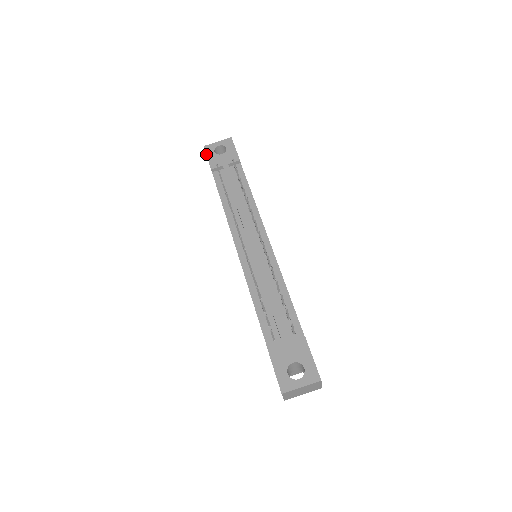
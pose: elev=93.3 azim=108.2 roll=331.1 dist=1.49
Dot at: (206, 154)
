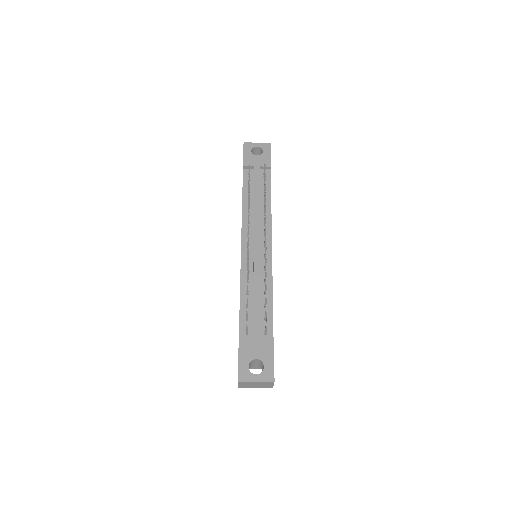
Dot at: (243, 150)
